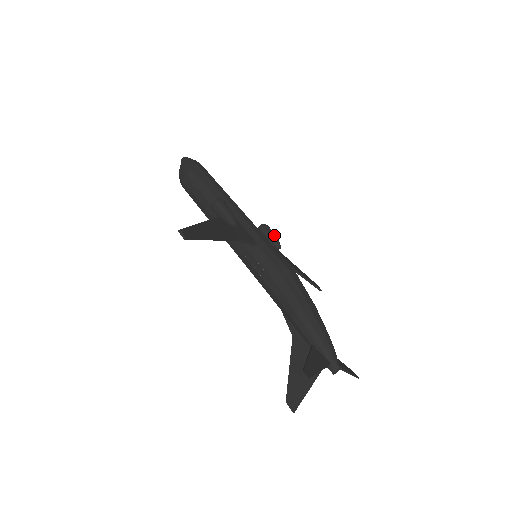
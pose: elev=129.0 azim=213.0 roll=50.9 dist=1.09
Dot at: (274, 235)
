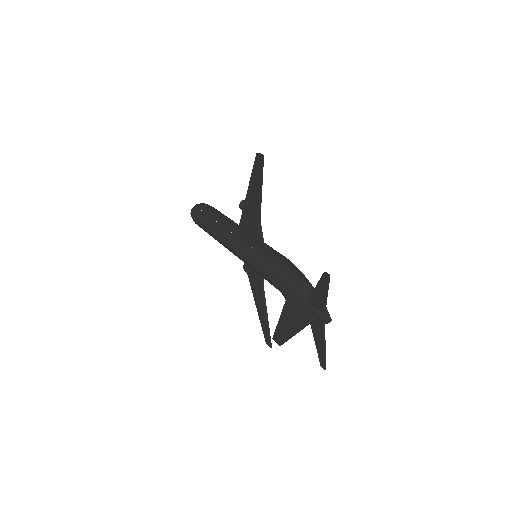
Dot at: occluded
